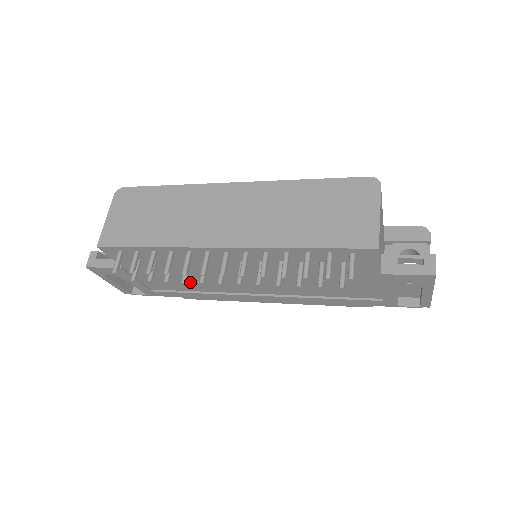
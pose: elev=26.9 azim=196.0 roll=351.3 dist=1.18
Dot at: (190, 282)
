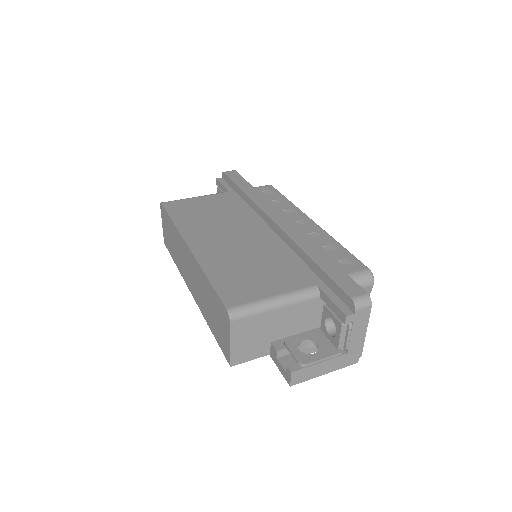
Dot at: occluded
